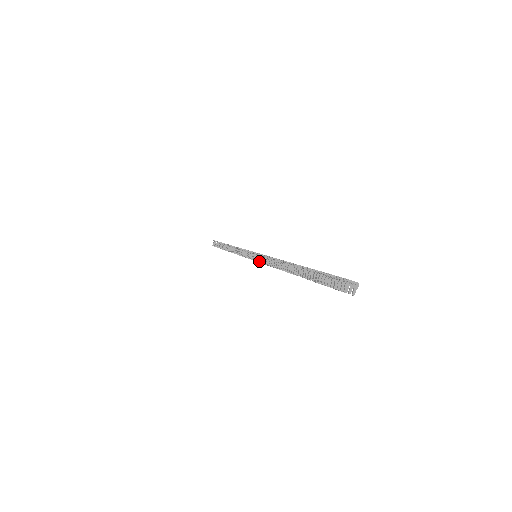
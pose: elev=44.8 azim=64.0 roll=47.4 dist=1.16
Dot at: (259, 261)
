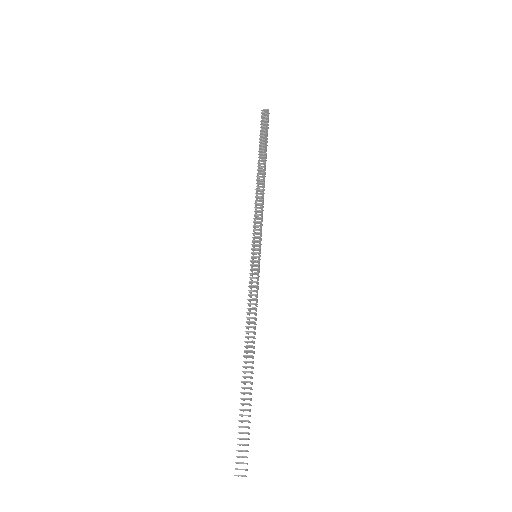
Dot at: occluded
